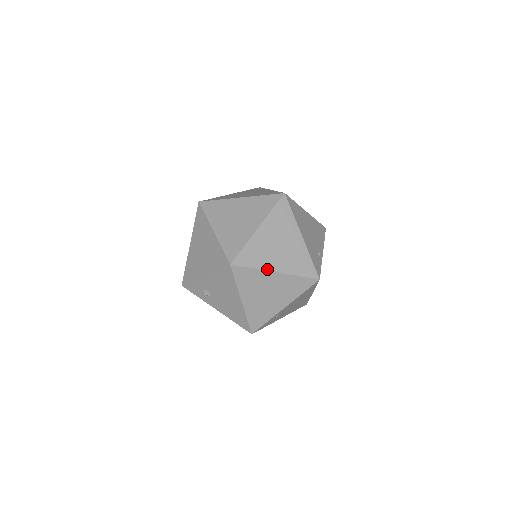
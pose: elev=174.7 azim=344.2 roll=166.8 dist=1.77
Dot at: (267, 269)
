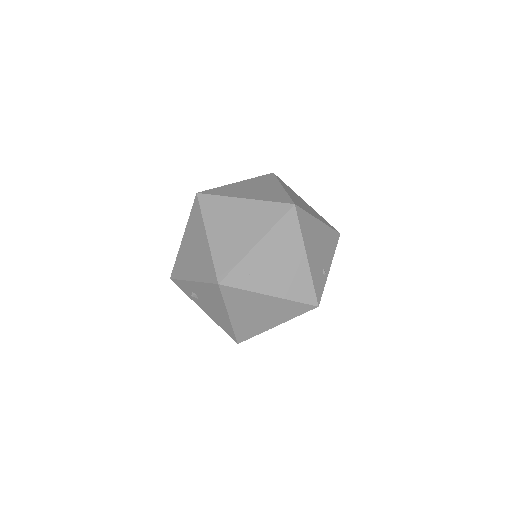
Dot at: (260, 292)
